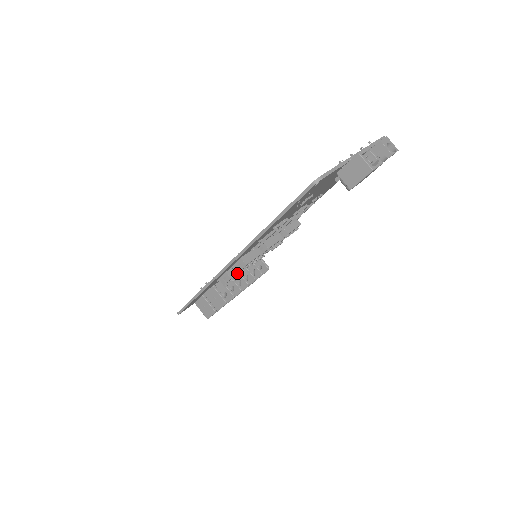
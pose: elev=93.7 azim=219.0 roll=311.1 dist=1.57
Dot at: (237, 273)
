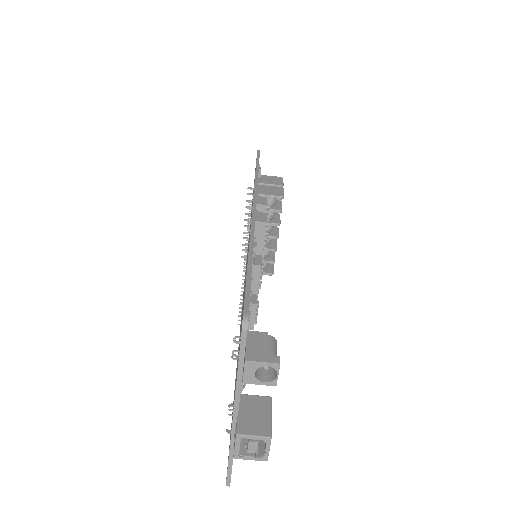
Dot at: occluded
